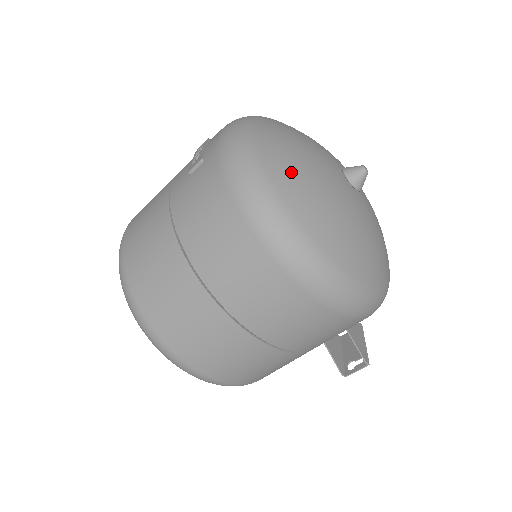
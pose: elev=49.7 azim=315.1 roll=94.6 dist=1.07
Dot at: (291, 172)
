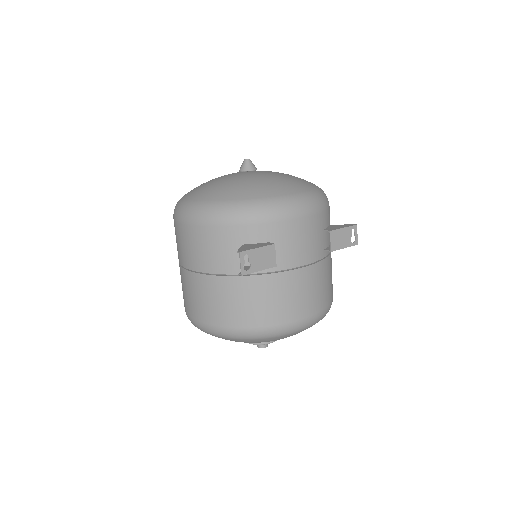
Dot at: occluded
